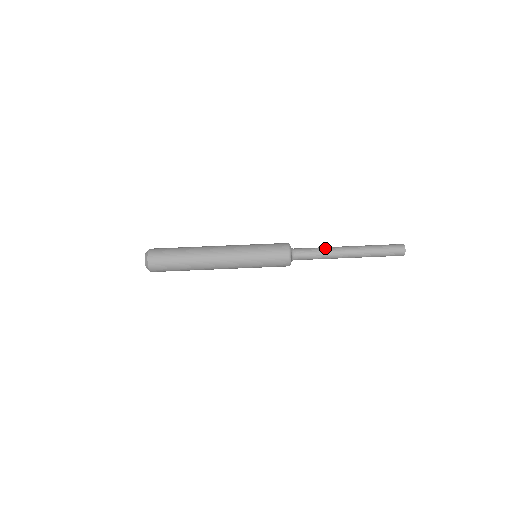
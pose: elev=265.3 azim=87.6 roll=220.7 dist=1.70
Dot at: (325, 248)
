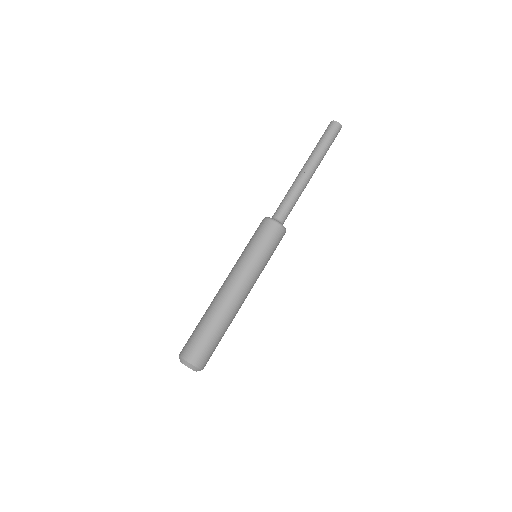
Dot at: (295, 190)
